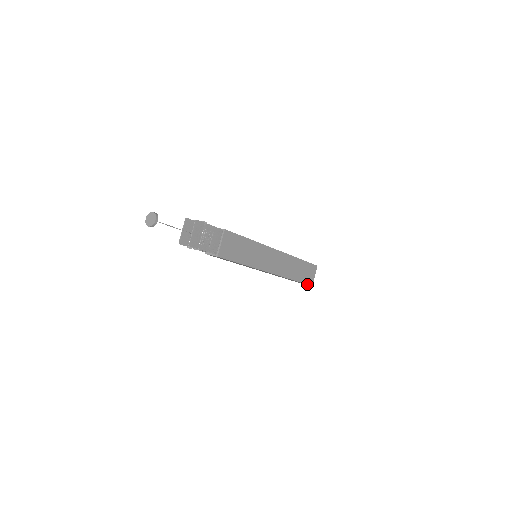
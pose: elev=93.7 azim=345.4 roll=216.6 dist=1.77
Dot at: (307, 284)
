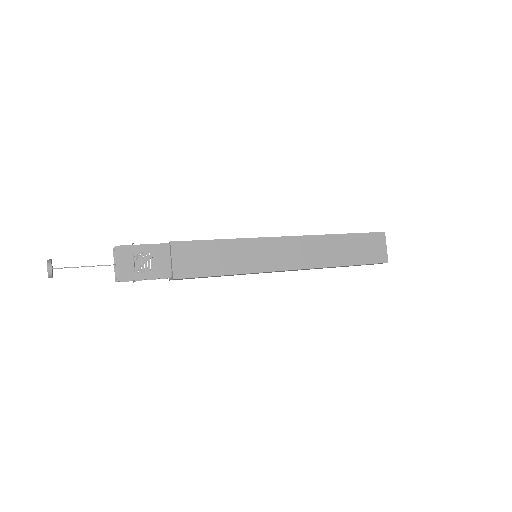
Dot at: (375, 263)
